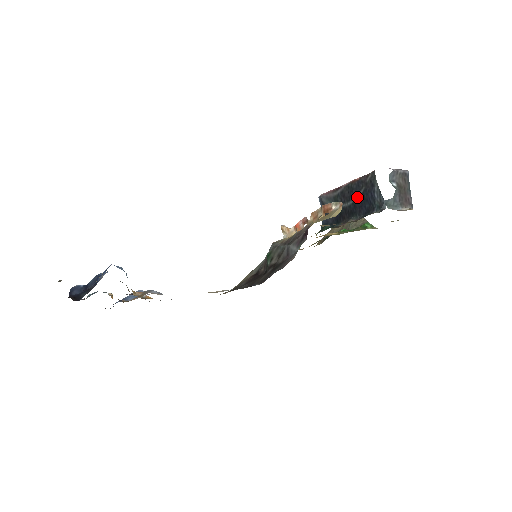
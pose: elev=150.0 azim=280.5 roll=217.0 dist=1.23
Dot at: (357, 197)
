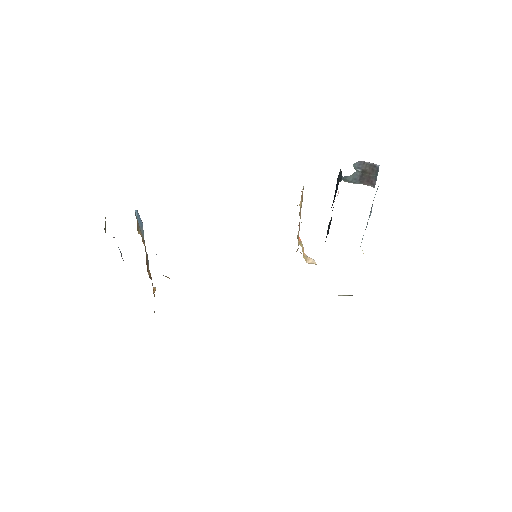
Dot at: occluded
